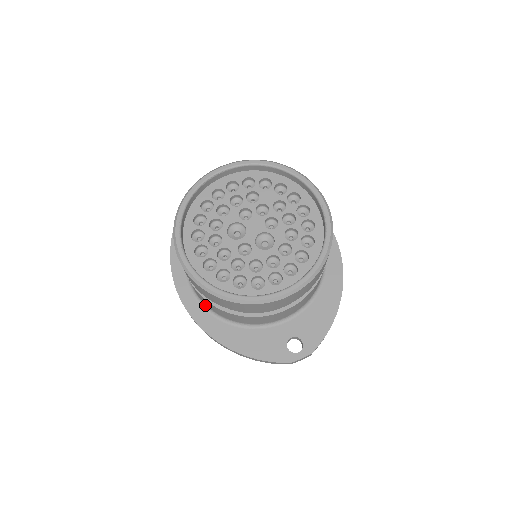
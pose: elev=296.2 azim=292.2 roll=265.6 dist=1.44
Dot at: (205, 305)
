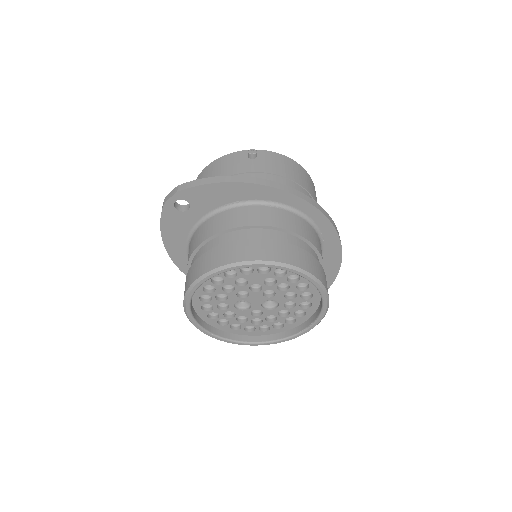
Dot at: occluded
